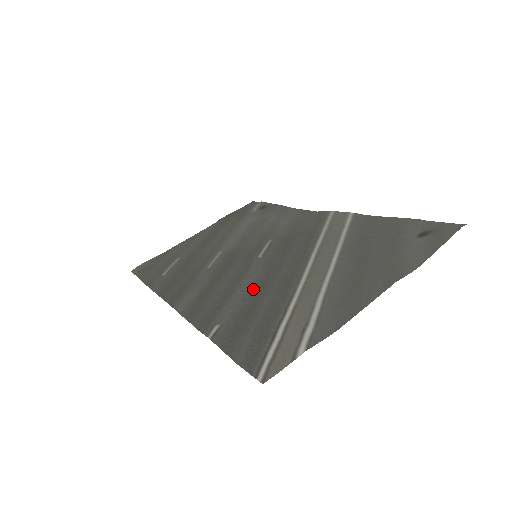
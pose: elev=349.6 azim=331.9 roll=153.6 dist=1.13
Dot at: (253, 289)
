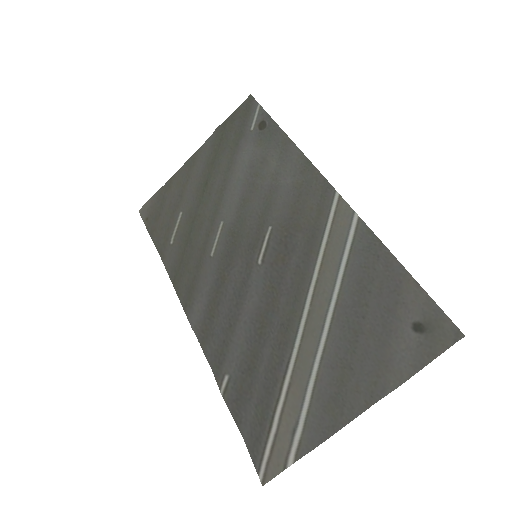
Dot at: (254, 326)
